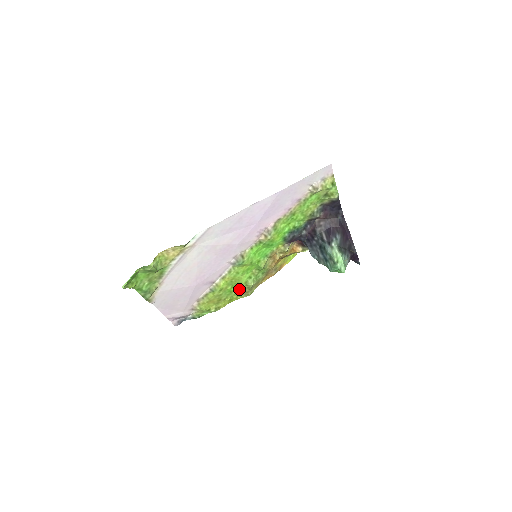
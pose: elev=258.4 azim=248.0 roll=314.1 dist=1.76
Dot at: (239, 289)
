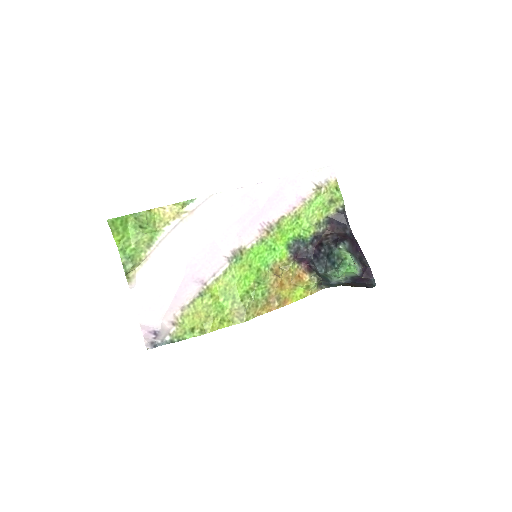
Dot at: (233, 306)
